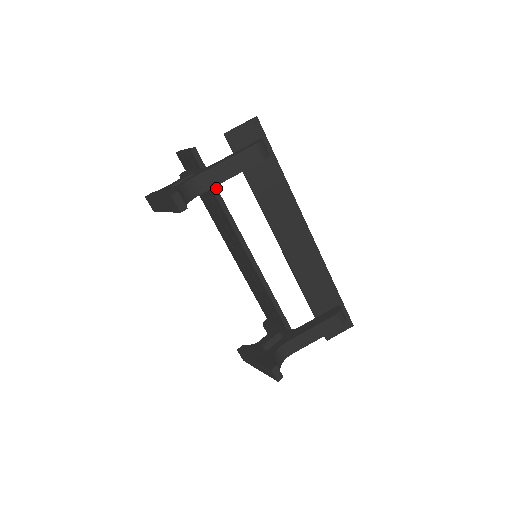
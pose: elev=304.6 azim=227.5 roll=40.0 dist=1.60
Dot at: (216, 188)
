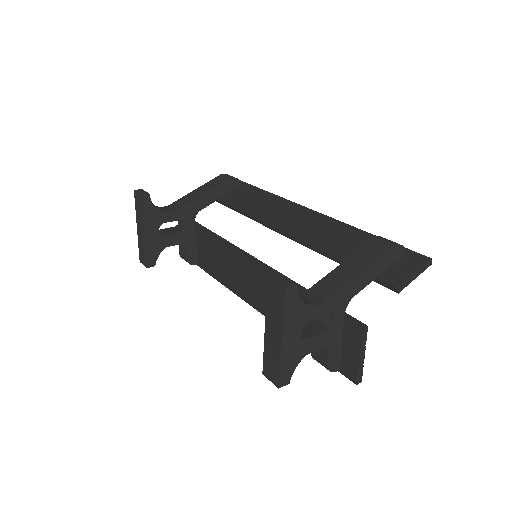
Dot at: (202, 226)
